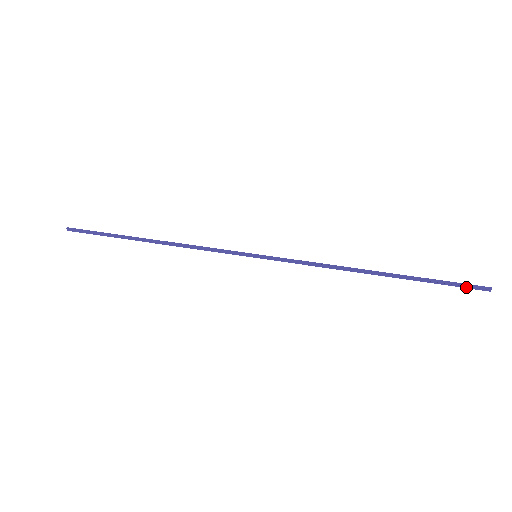
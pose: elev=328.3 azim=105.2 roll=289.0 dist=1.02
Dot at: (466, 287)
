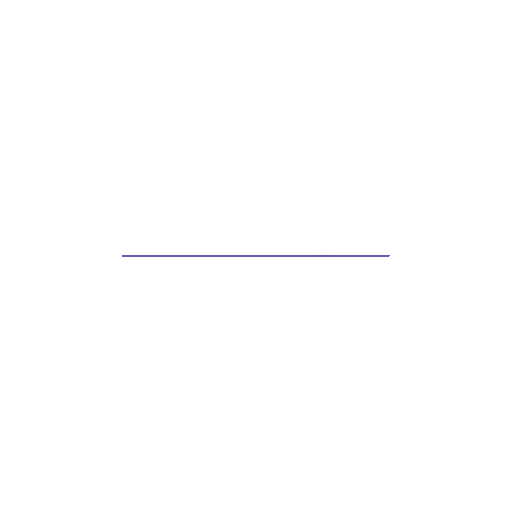
Dot at: occluded
